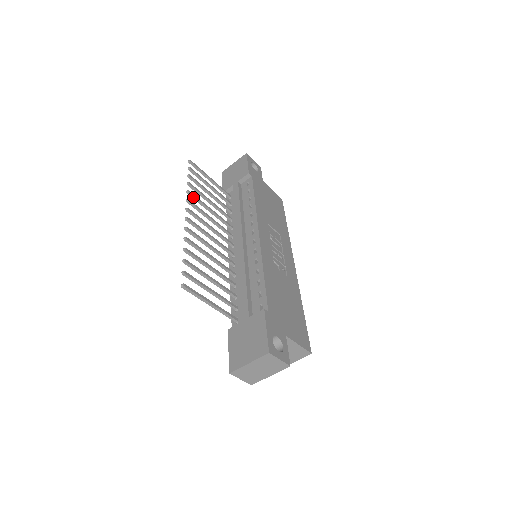
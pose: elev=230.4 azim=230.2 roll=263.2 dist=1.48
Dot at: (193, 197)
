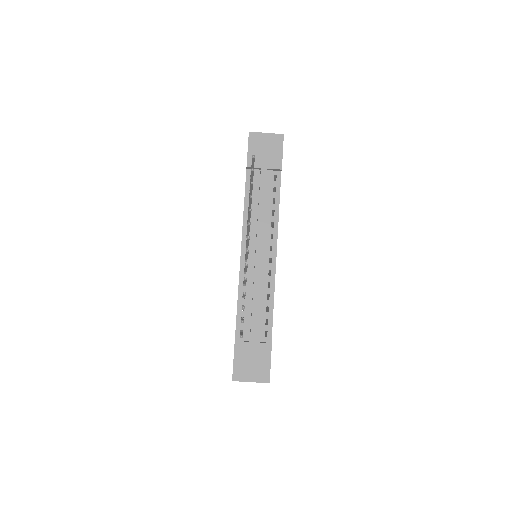
Dot at: (250, 213)
